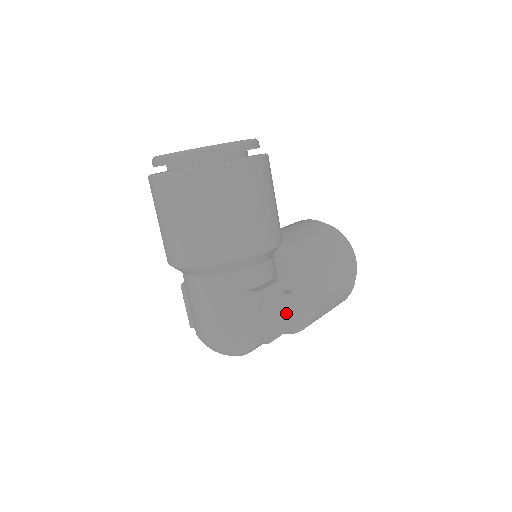
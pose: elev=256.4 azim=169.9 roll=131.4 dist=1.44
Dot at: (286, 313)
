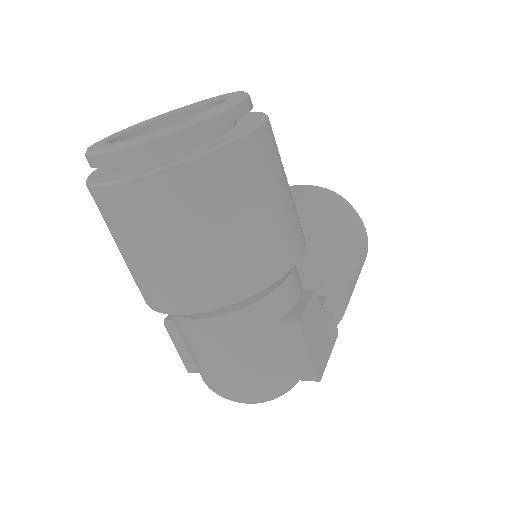
Dot at: (327, 329)
